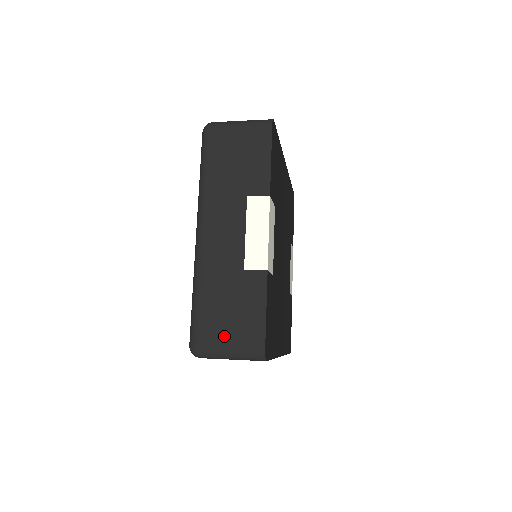
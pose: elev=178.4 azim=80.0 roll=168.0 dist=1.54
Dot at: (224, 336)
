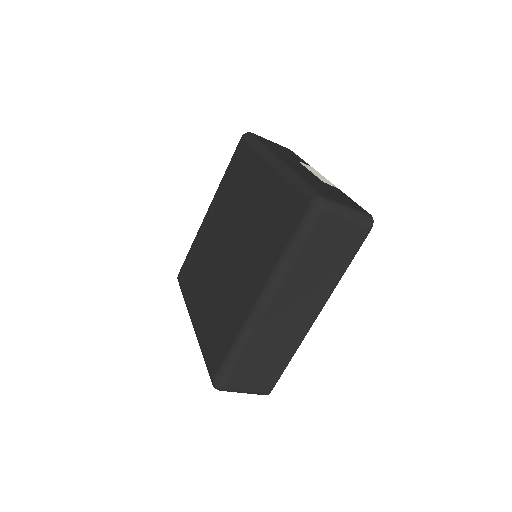
Dot at: (338, 200)
